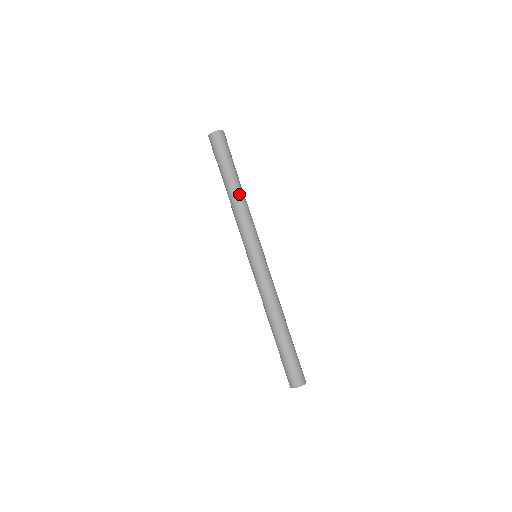
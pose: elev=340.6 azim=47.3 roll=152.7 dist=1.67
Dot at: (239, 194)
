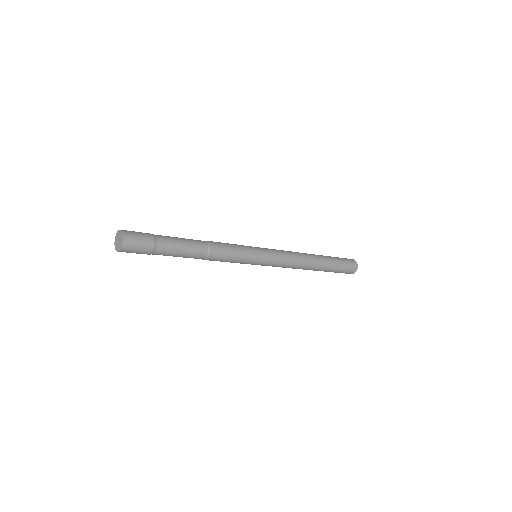
Dot at: (201, 249)
